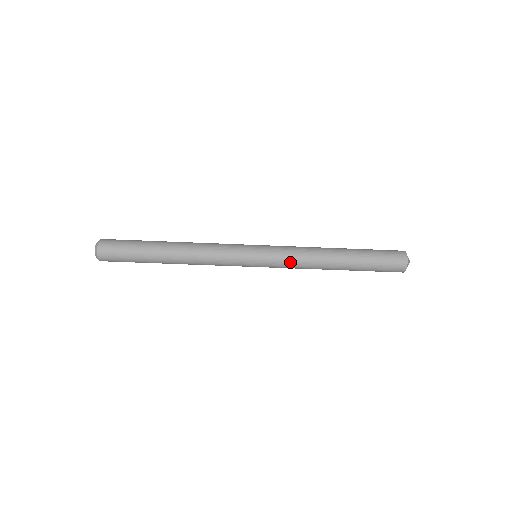
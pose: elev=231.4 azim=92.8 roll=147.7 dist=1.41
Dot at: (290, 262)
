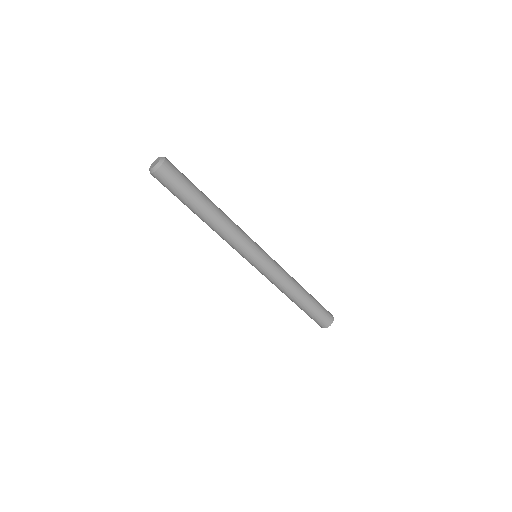
Dot at: (273, 279)
